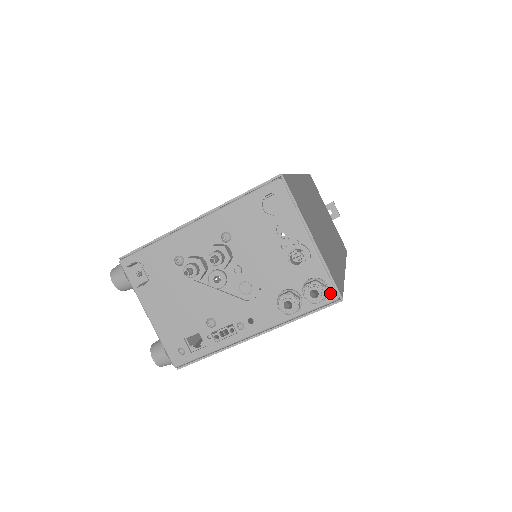
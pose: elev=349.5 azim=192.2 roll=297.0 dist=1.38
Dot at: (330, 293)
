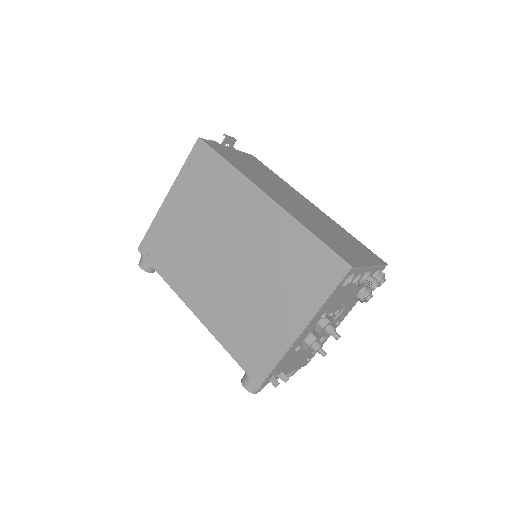
Dot at: (382, 269)
